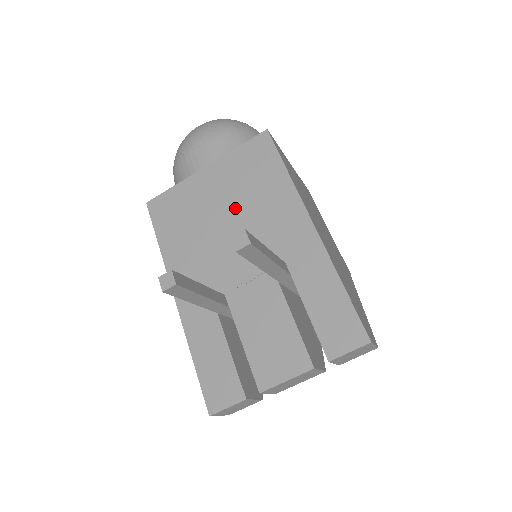
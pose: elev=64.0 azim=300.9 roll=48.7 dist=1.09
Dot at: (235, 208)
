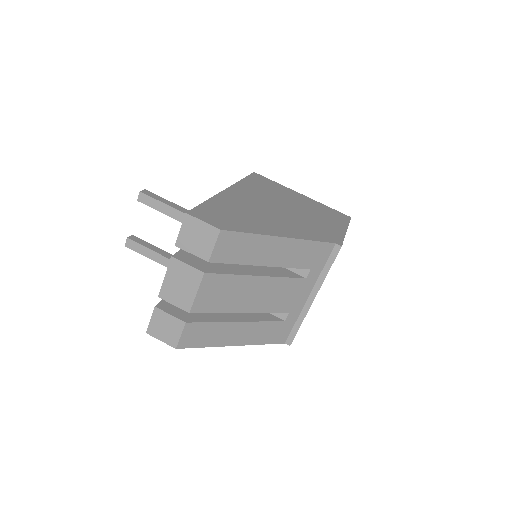
Dot at: occluded
